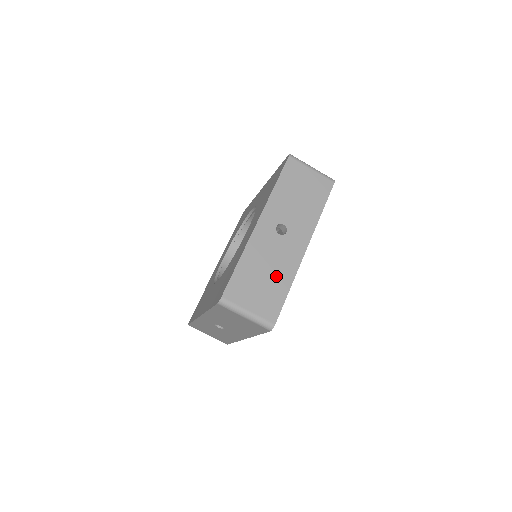
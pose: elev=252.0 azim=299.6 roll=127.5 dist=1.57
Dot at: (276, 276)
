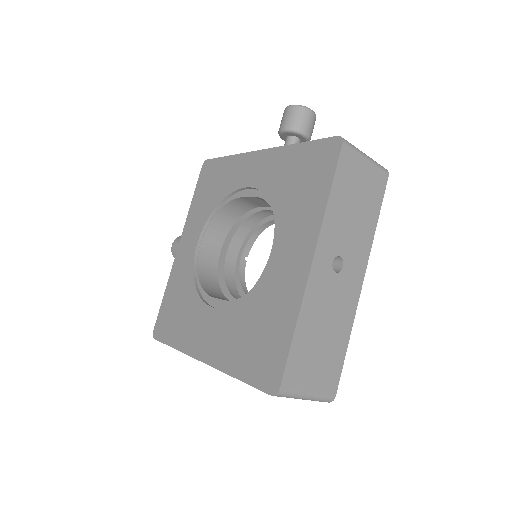
Dot at: (334, 333)
